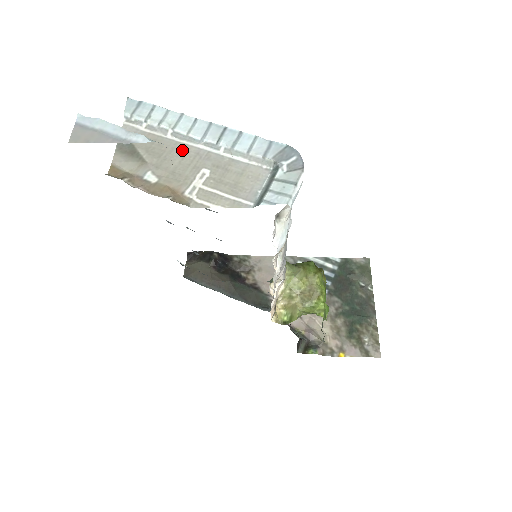
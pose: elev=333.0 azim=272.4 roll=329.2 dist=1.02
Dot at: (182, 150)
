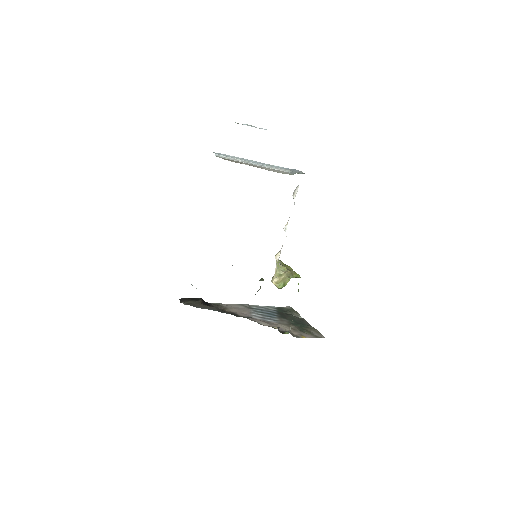
Dot at: (250, 164)
